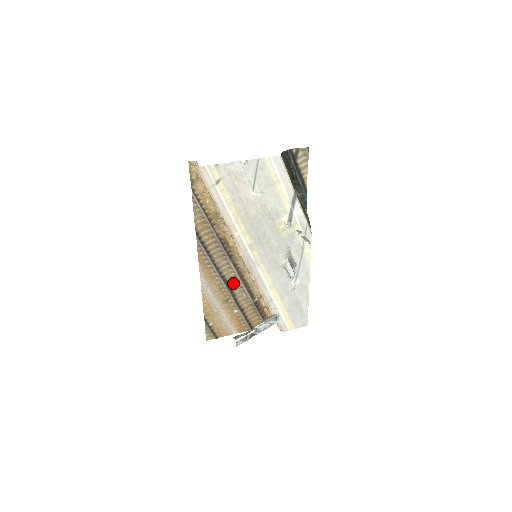
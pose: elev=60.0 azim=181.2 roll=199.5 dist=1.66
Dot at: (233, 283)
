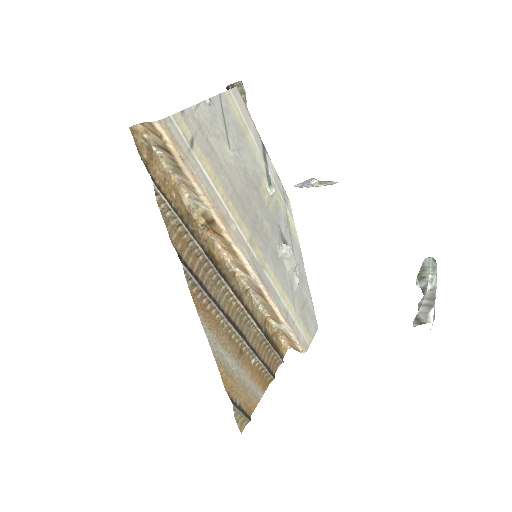
Dot at: (237, 320)
